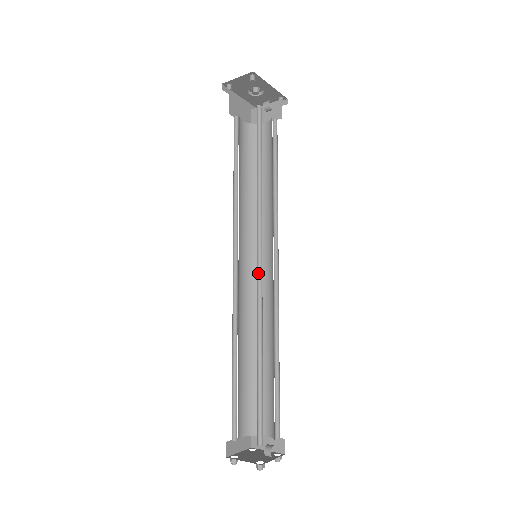
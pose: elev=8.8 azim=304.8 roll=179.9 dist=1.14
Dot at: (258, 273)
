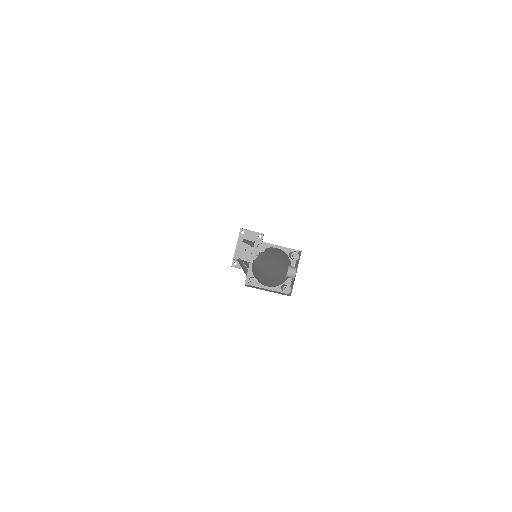
Dot at: occluded
